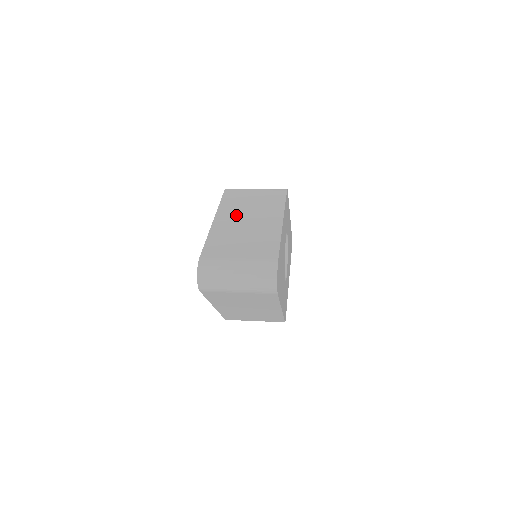
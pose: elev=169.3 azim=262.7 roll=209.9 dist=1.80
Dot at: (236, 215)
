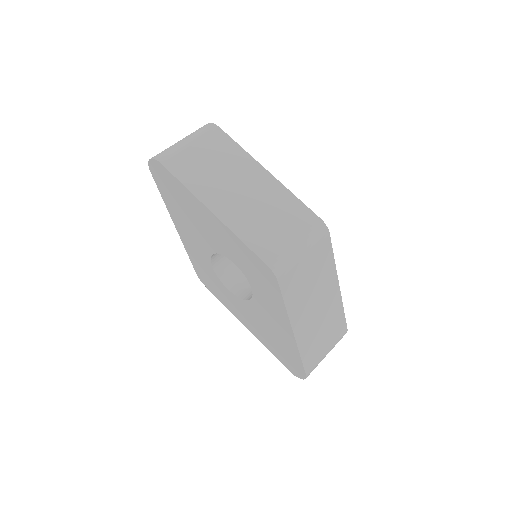
Dot at: (307, 311)
